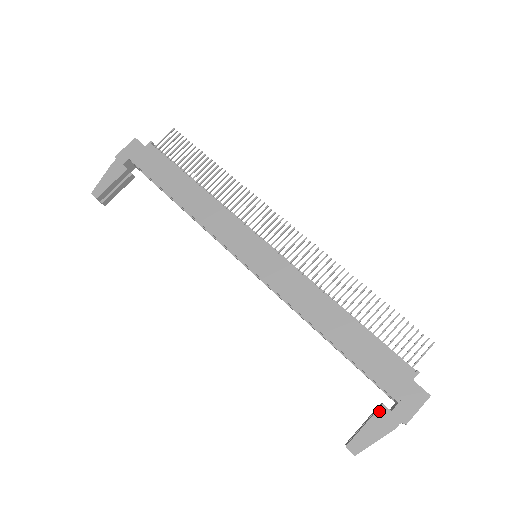
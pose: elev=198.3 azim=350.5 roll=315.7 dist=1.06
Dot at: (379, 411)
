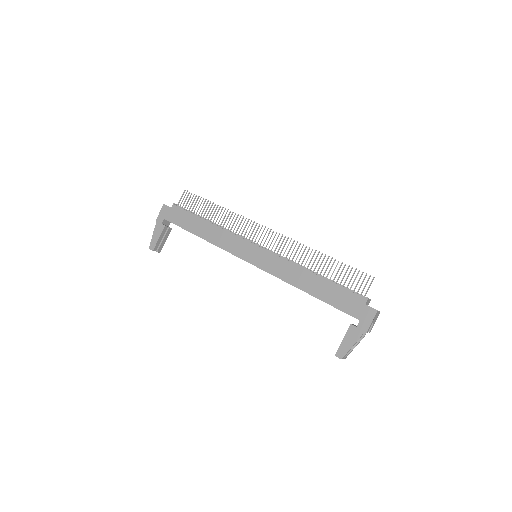
Dot at: (349, 329)
